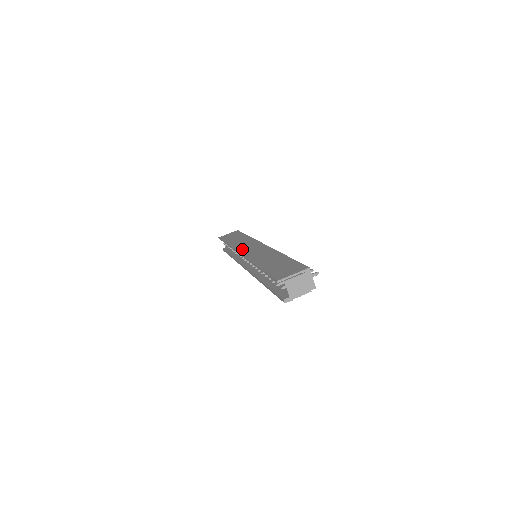
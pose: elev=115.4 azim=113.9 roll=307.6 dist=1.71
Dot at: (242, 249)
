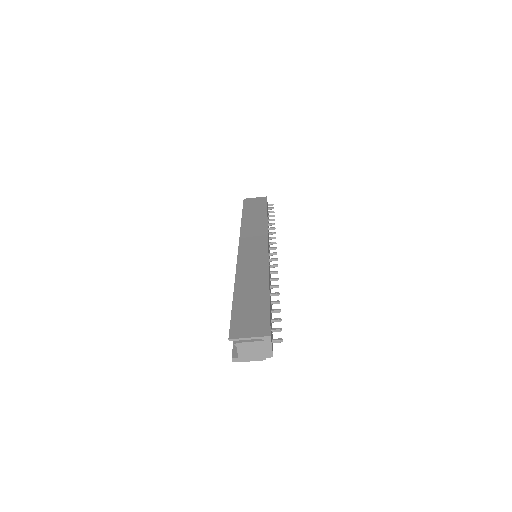
Dot at: (245, 242)
